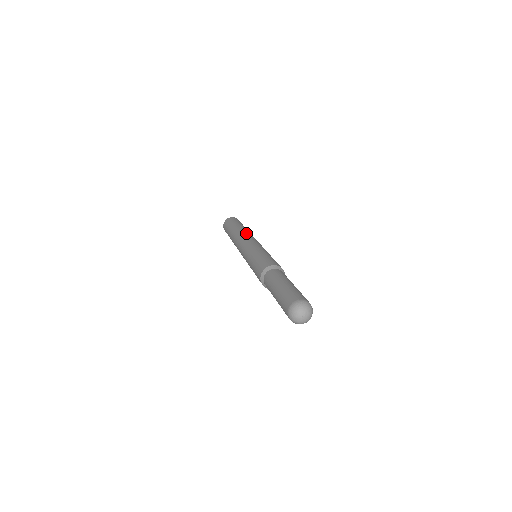
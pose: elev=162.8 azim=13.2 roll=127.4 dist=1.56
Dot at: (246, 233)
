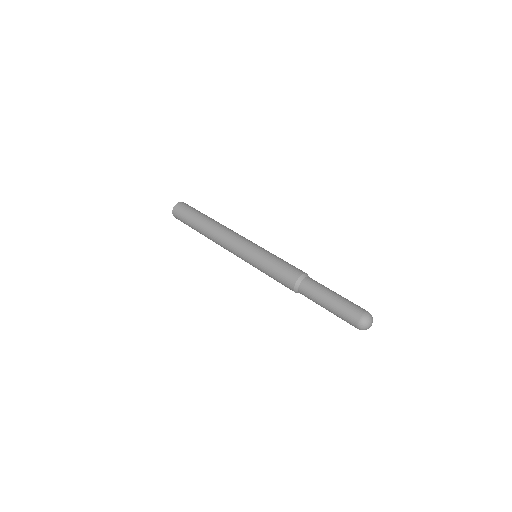
Dot at: (228, 228)
